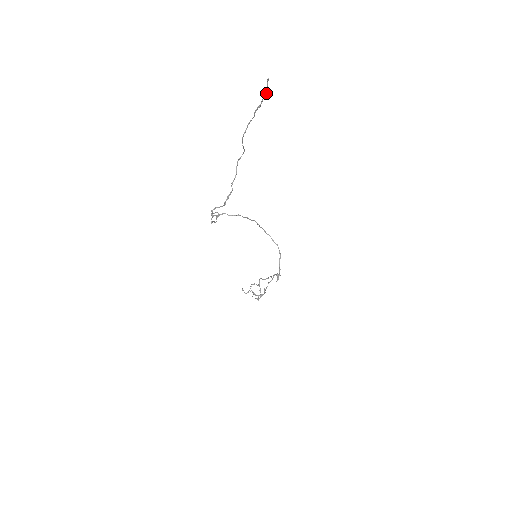
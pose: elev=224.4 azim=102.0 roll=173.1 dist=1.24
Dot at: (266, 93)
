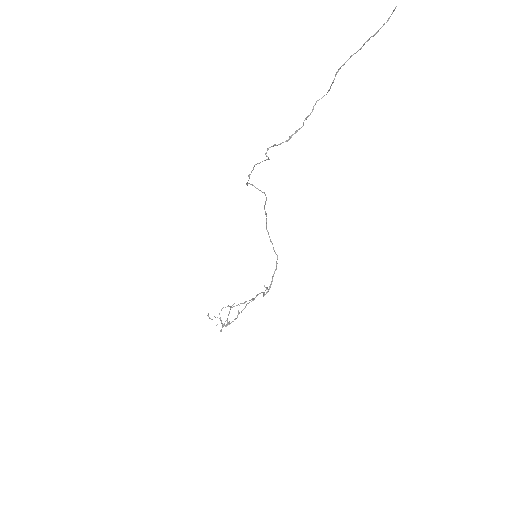
Dot at: occluded
